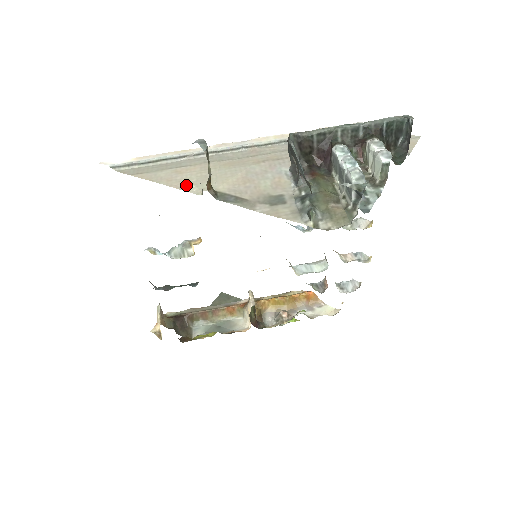
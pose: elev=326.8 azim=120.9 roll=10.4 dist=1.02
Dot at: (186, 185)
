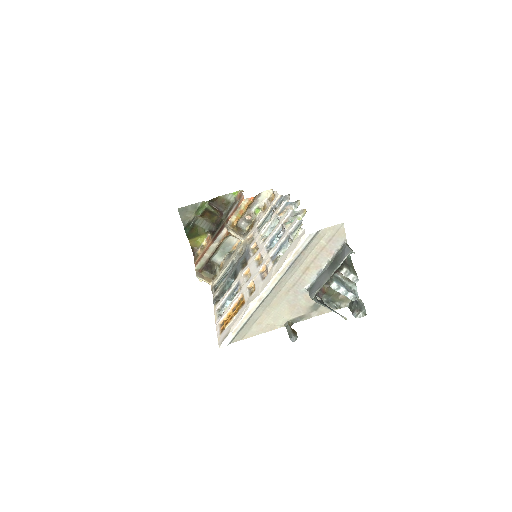
Dot at: (272, 327)
